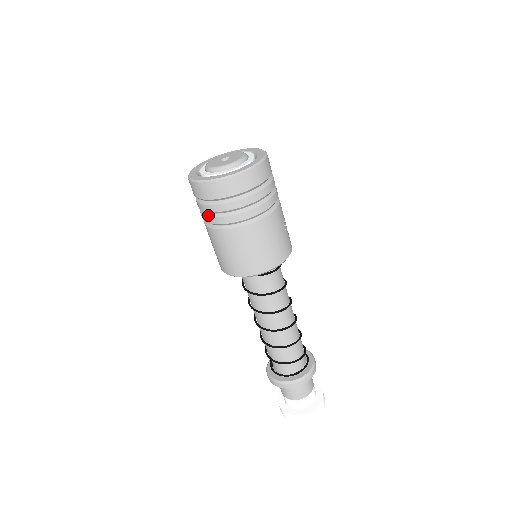
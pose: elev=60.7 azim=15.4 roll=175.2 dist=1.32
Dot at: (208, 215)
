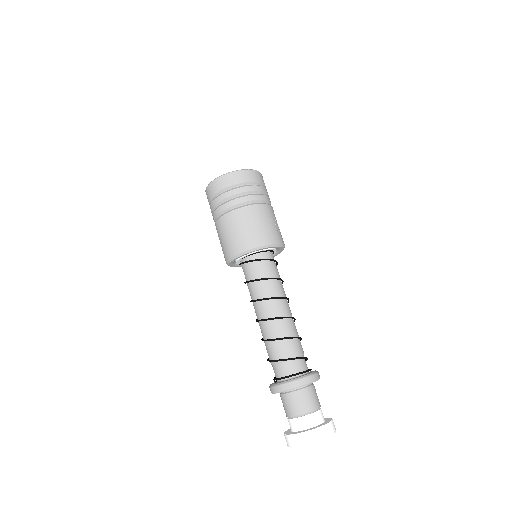
Dot at: (215, 210)
